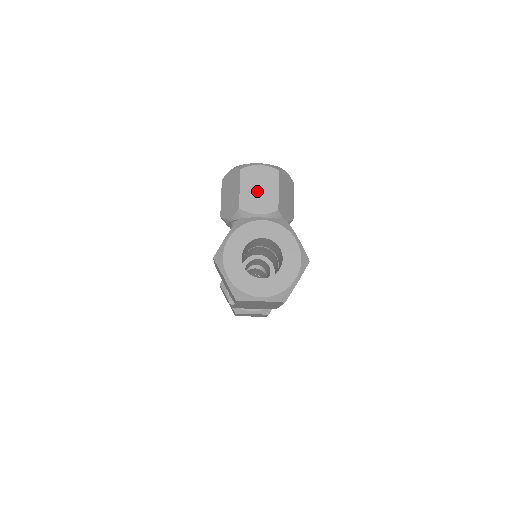
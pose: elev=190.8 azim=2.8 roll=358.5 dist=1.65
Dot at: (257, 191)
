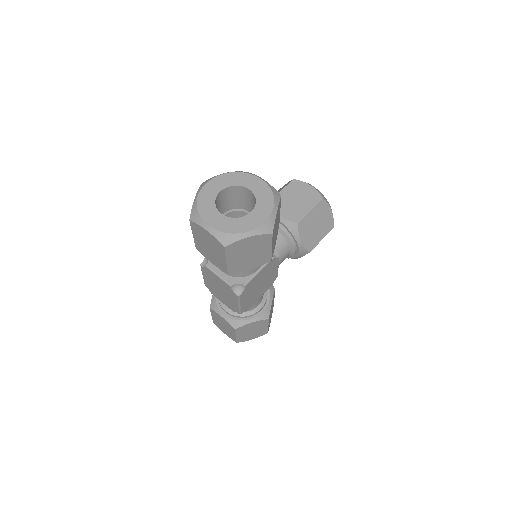
Dot at: (293, 200)
